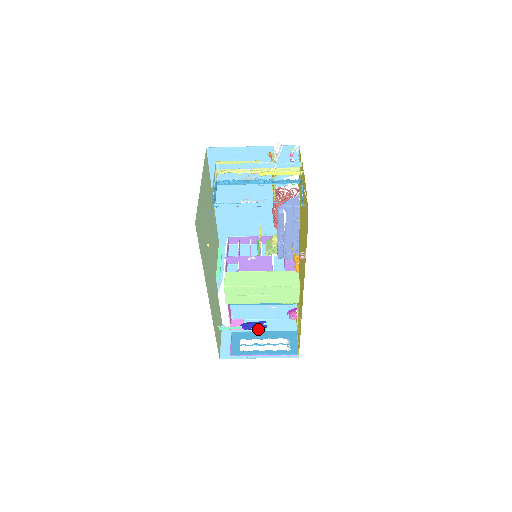
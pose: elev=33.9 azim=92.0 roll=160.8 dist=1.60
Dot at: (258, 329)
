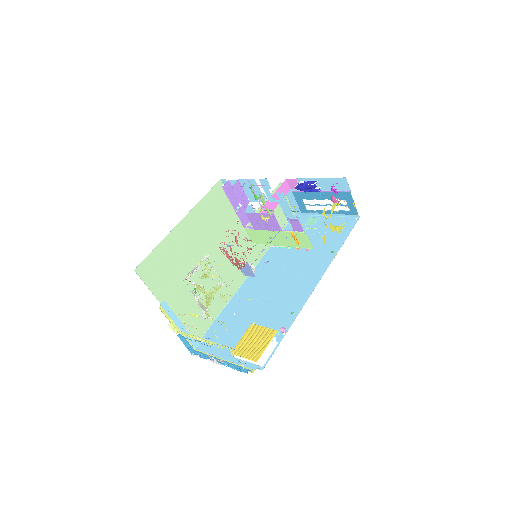
Dot at: occluded
